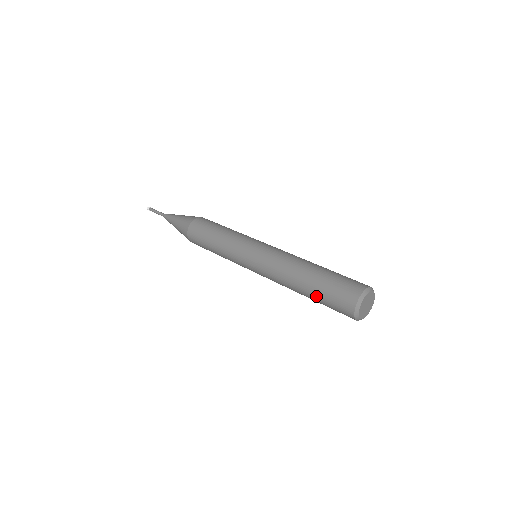
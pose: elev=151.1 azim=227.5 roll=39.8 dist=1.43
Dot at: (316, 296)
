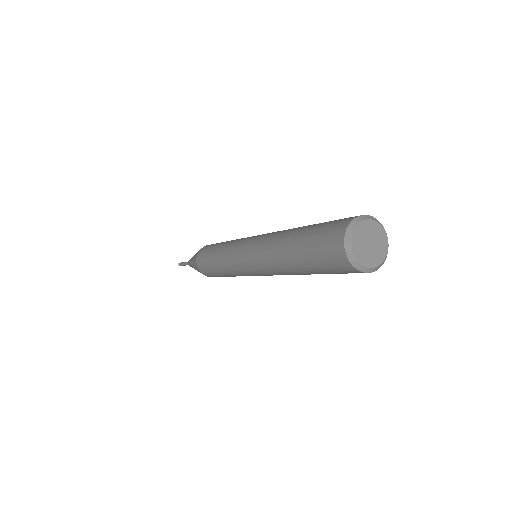
Dot at: (302, 248)
